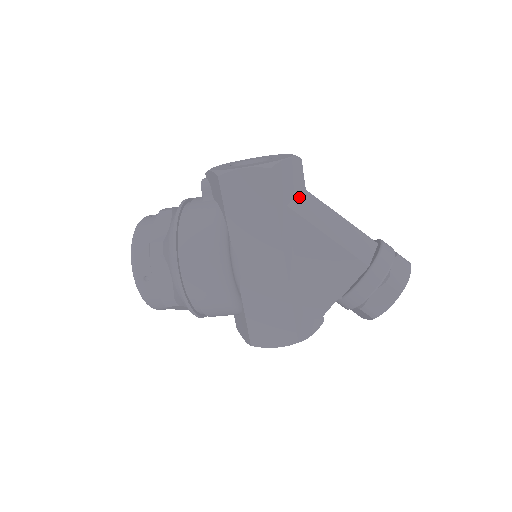
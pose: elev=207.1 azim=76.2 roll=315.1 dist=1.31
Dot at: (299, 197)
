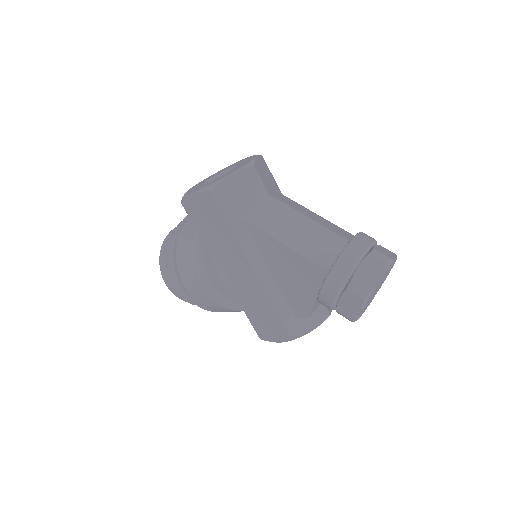
Dot at: (259, 205)
